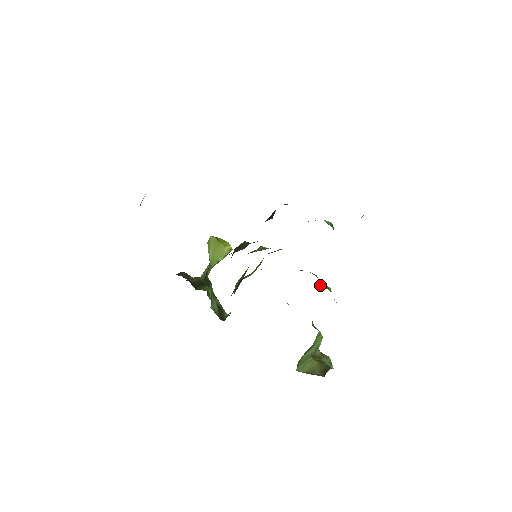
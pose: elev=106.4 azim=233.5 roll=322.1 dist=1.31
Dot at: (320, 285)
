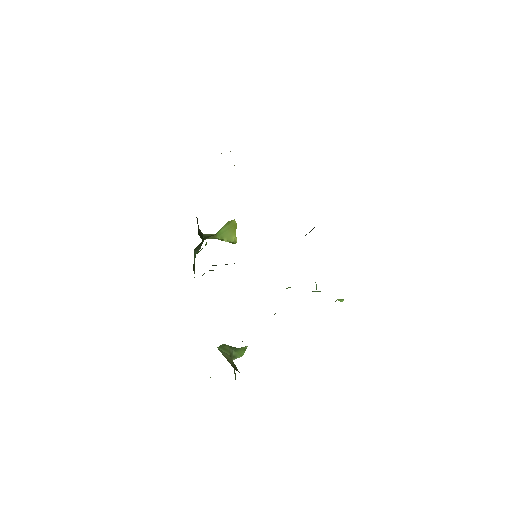
Dot at: occluded
